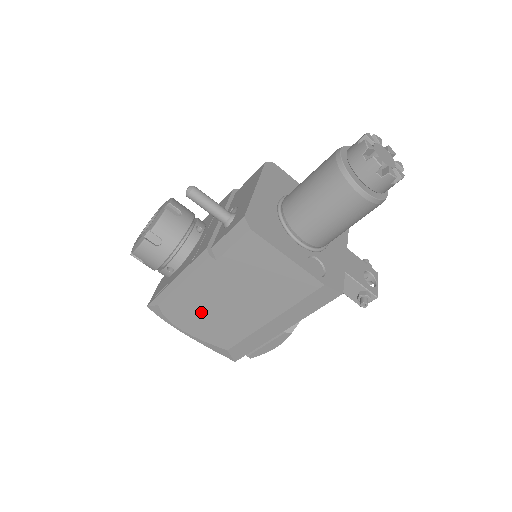
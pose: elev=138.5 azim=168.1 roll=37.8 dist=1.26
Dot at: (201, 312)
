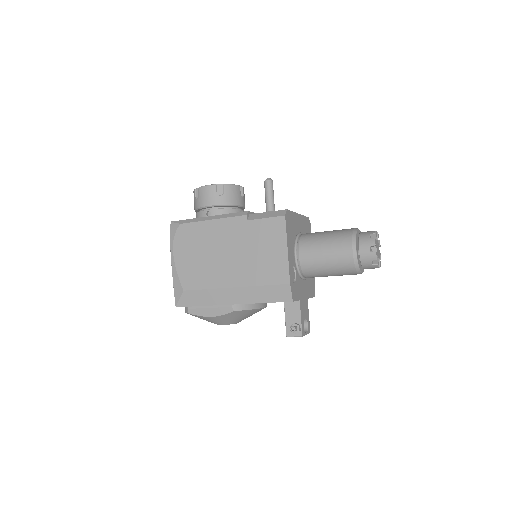
Dot at: (200, 249)
